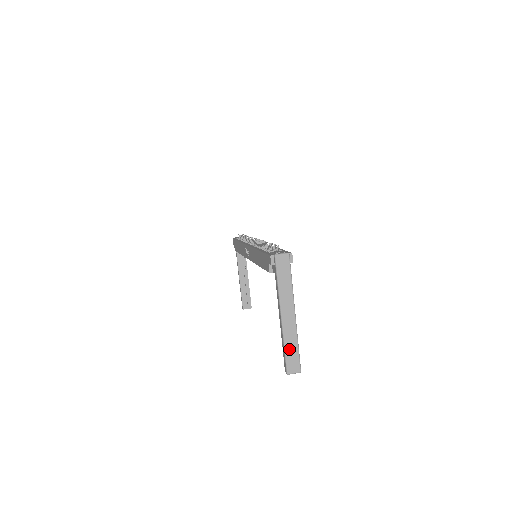
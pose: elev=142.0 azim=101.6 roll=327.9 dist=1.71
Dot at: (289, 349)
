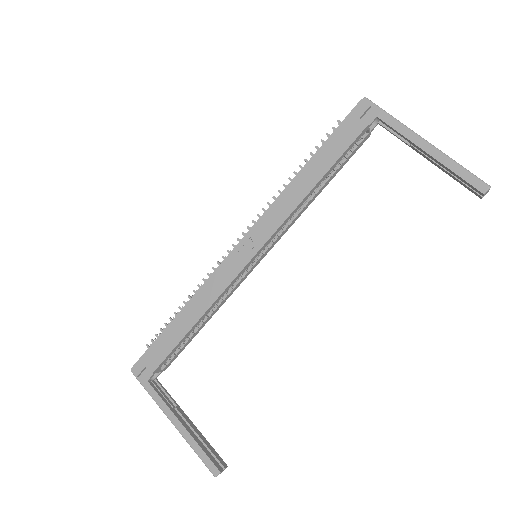
Dot at: (461, 167)
